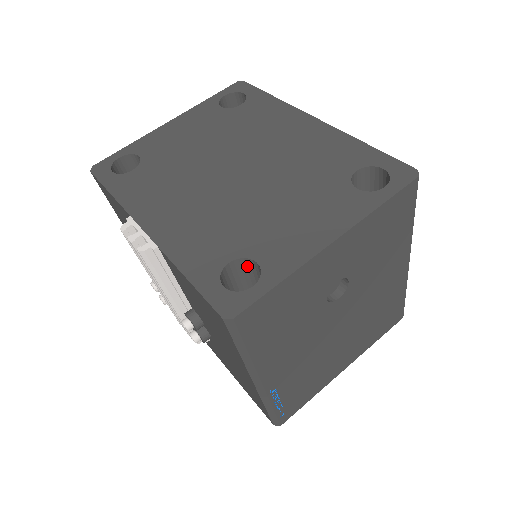
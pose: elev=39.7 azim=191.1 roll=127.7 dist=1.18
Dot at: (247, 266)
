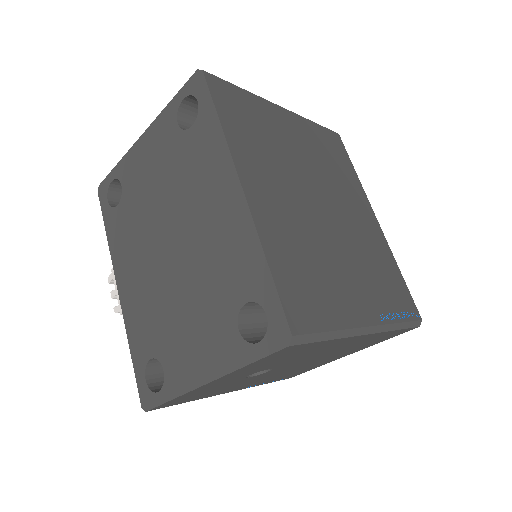
Dot at: occluded
